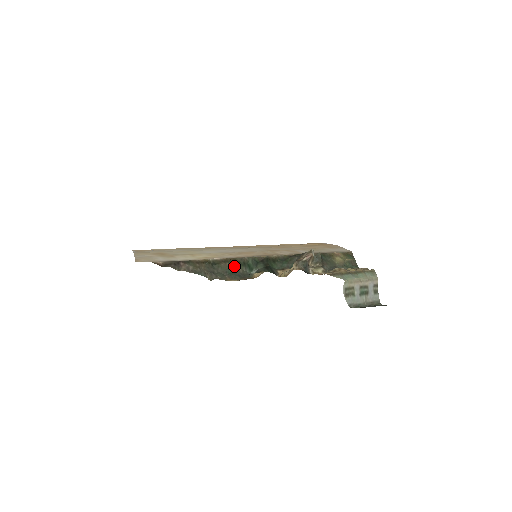
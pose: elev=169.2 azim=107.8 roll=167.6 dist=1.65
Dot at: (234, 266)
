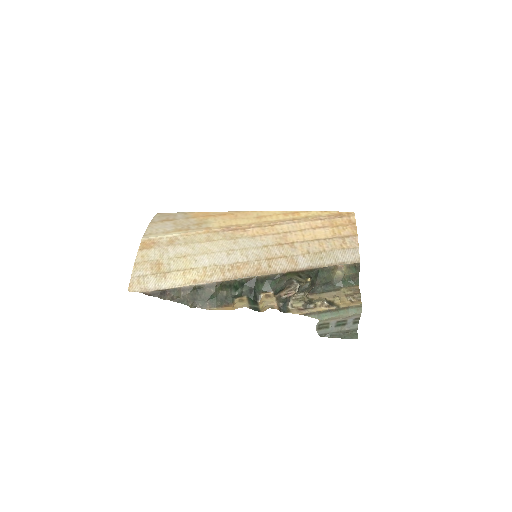
Dot at: (219, 290)
